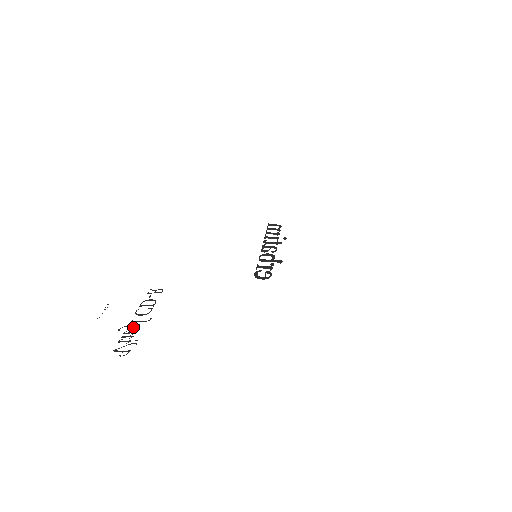
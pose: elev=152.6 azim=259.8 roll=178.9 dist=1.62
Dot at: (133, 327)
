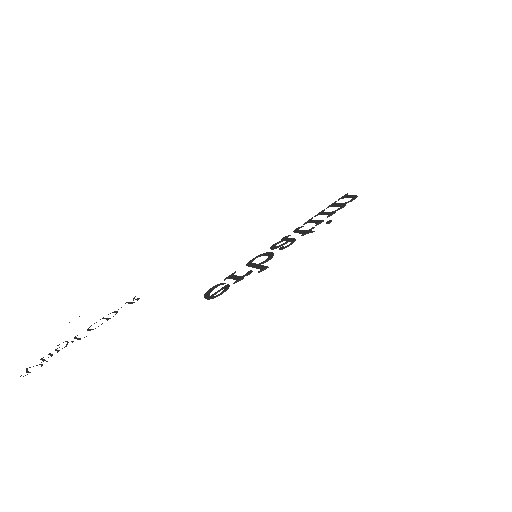
Dot at: (67, 344)
